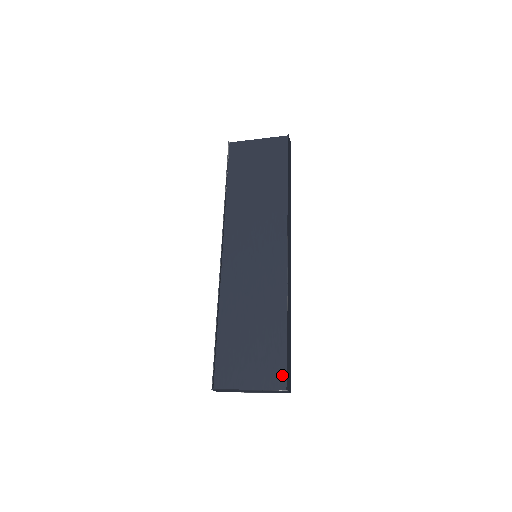
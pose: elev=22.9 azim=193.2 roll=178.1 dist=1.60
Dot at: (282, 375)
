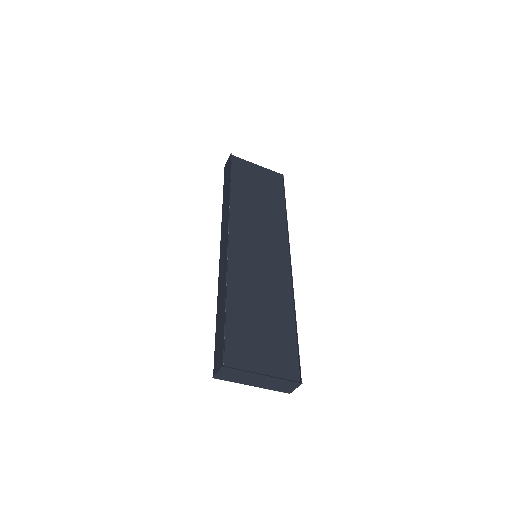
Dot at: (295, 368)
